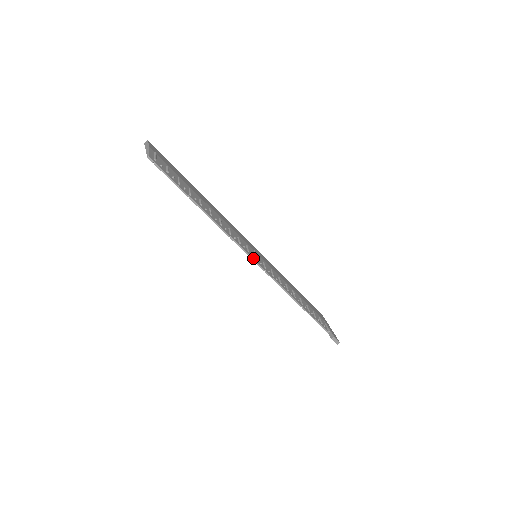
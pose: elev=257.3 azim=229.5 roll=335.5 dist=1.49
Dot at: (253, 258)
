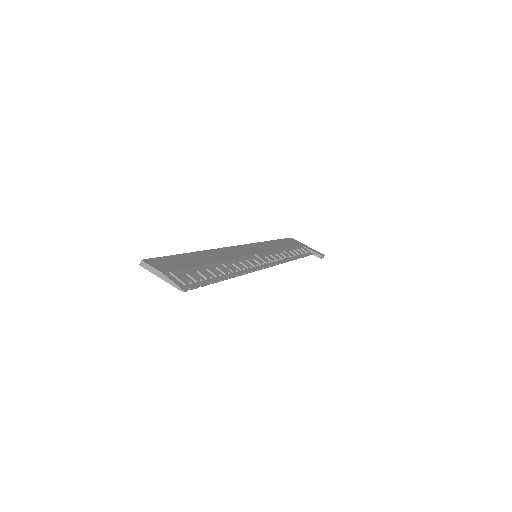
Dot at: (266, 266)
